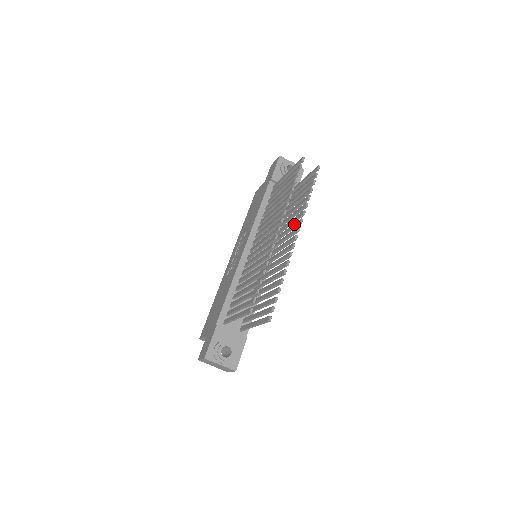
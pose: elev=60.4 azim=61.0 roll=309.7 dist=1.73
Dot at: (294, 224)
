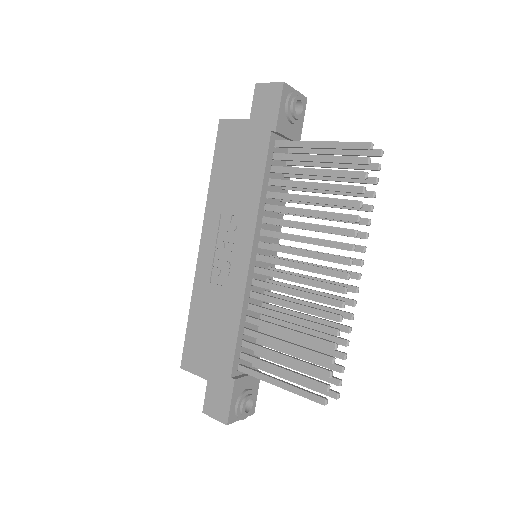
Dot at: occluded
